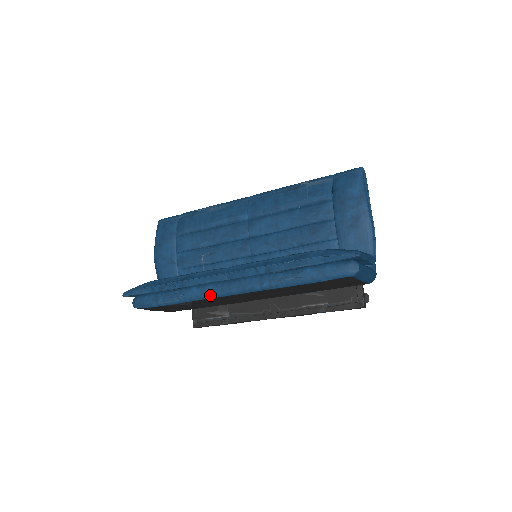
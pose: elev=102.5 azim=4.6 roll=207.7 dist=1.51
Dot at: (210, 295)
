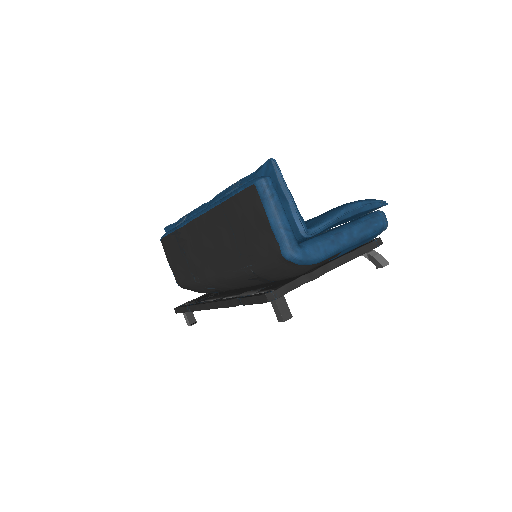
Dot at: (189, 219)
